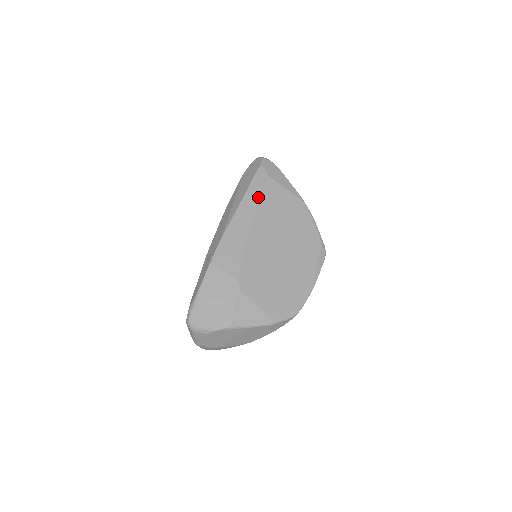
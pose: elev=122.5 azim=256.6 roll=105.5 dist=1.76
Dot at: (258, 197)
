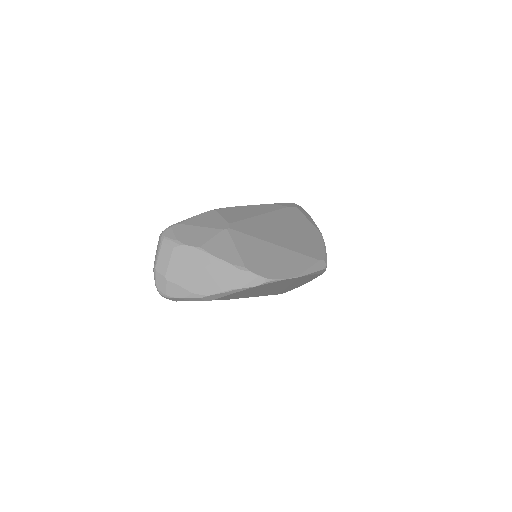
Dot at: (281, 209)
